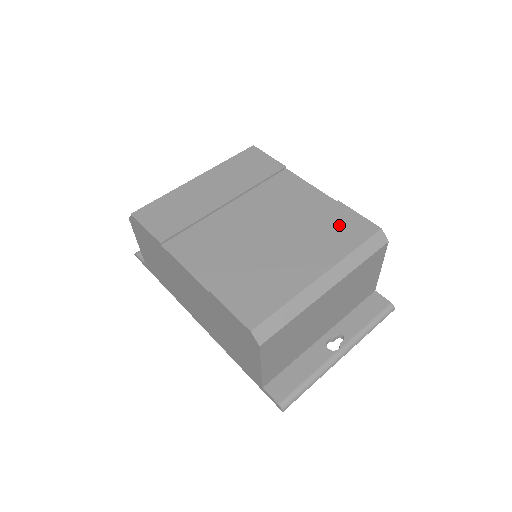
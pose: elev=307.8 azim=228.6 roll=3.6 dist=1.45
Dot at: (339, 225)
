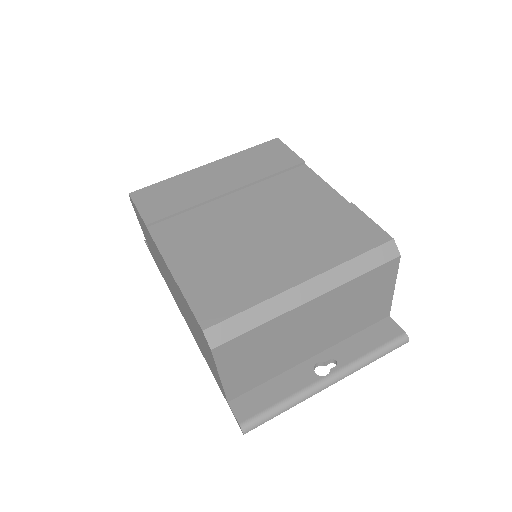
Dot at: (343, 229)
